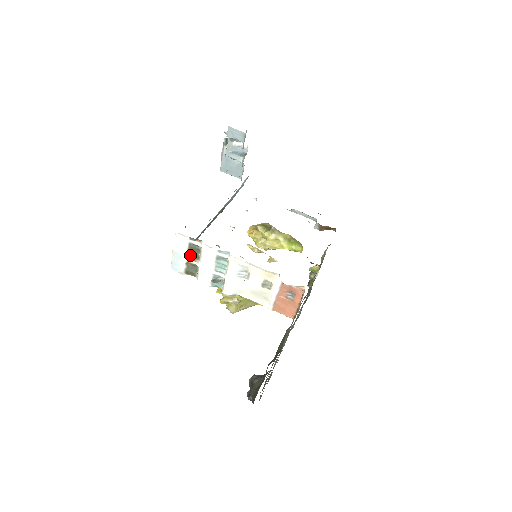
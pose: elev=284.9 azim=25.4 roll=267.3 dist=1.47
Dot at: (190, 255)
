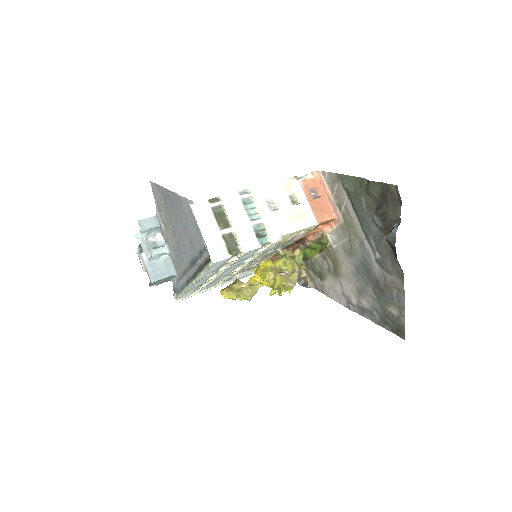
Dot at: (220, 224)
